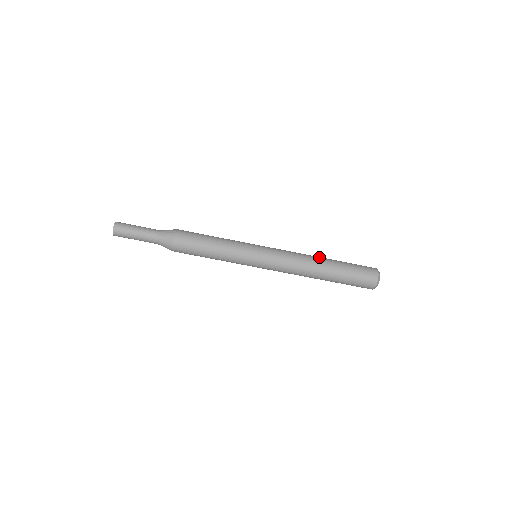
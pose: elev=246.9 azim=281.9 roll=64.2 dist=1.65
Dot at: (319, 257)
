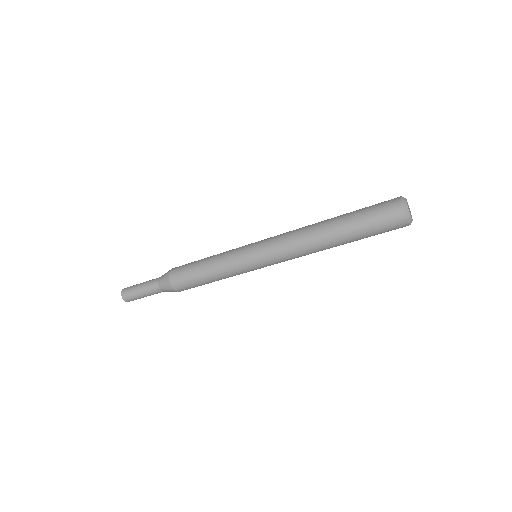
Dot at: (321, 221)
